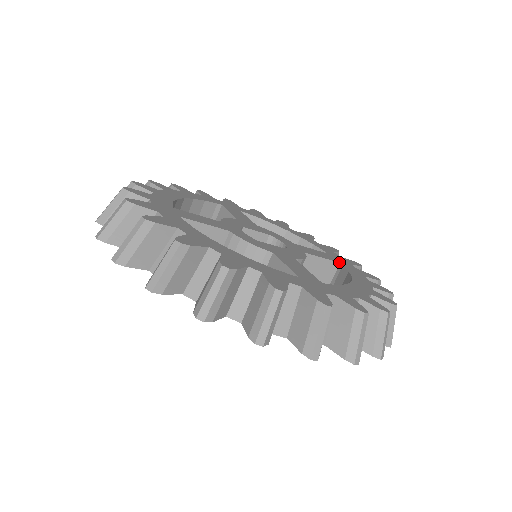
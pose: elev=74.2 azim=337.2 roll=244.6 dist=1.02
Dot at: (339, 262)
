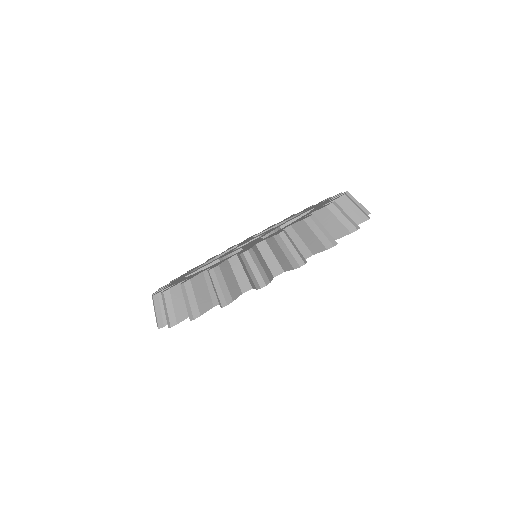
Dot at: (312, 208)
